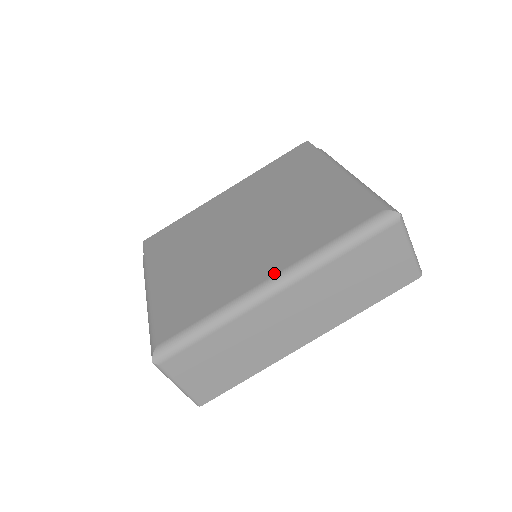
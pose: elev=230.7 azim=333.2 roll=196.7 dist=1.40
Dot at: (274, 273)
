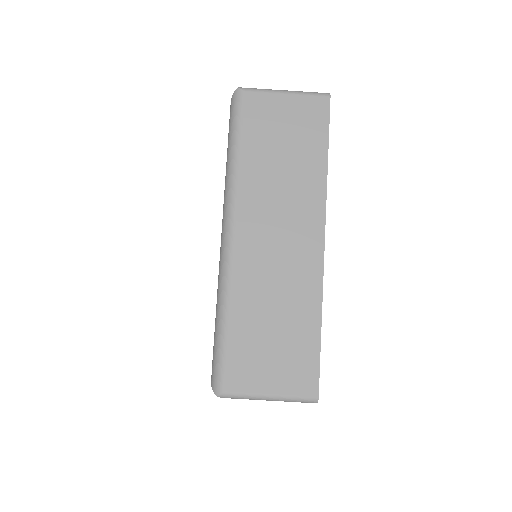
Dot at: occluded
